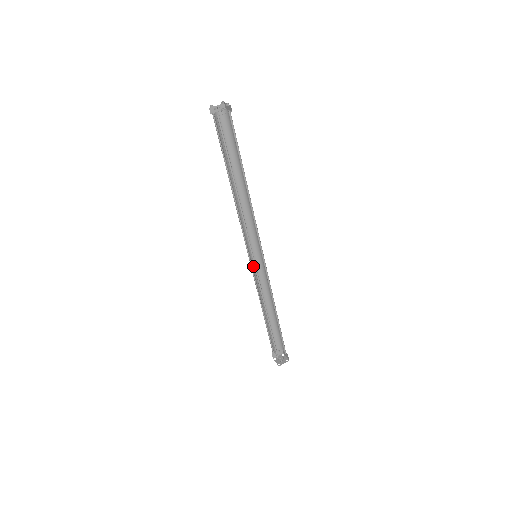
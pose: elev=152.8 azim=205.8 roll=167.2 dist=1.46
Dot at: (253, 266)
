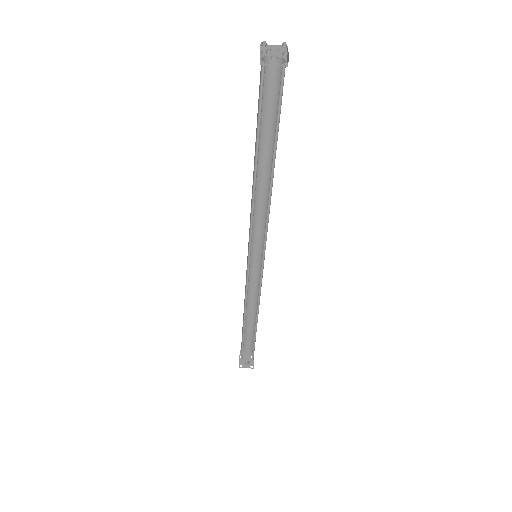
Dot at: (250, 263)
